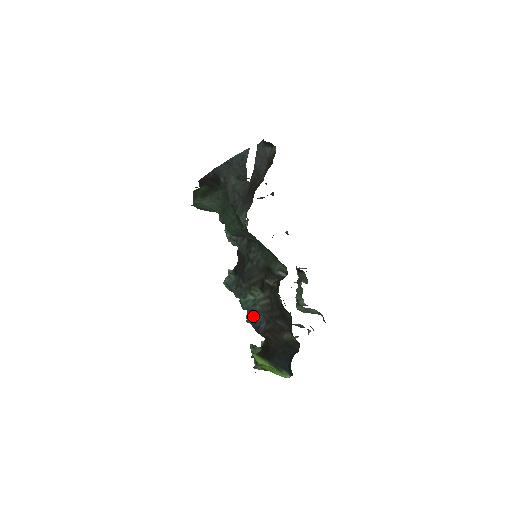
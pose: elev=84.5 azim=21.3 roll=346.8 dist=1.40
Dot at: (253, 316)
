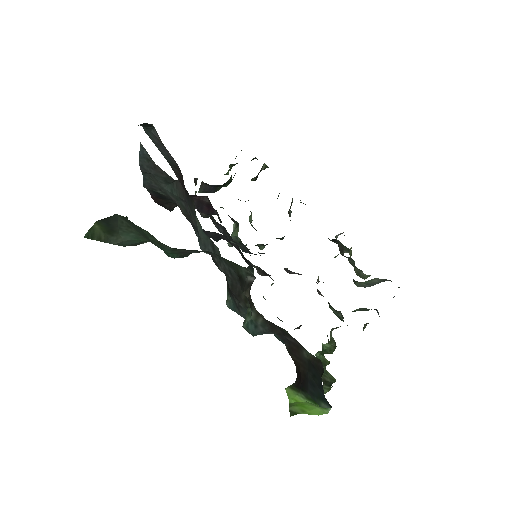
Dot at: occluded
